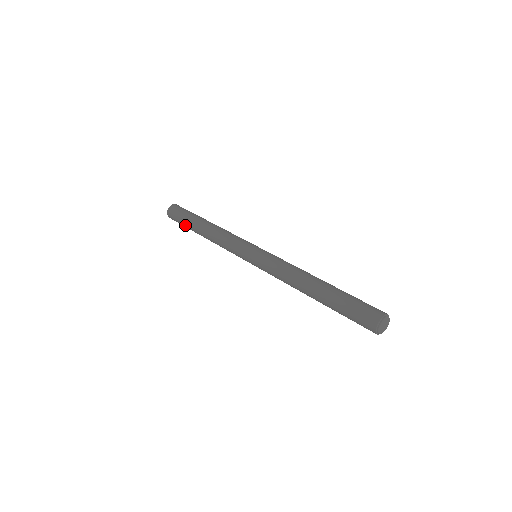
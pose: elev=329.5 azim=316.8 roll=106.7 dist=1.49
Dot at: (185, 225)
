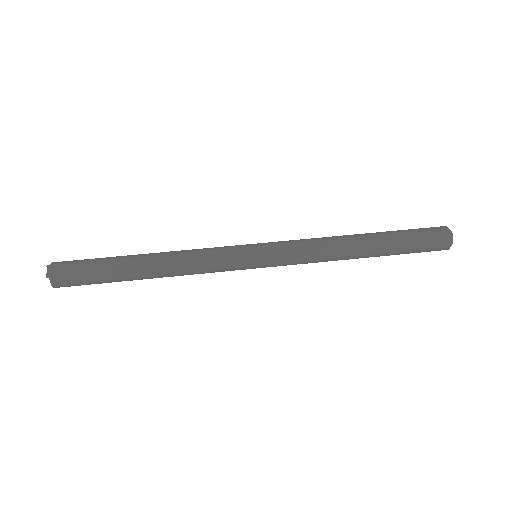
Dot at: occluded
